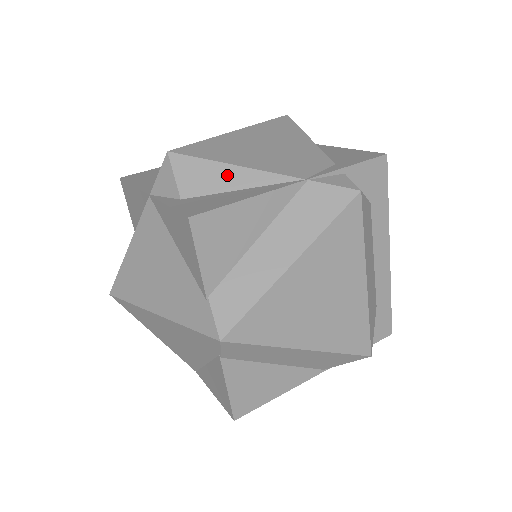
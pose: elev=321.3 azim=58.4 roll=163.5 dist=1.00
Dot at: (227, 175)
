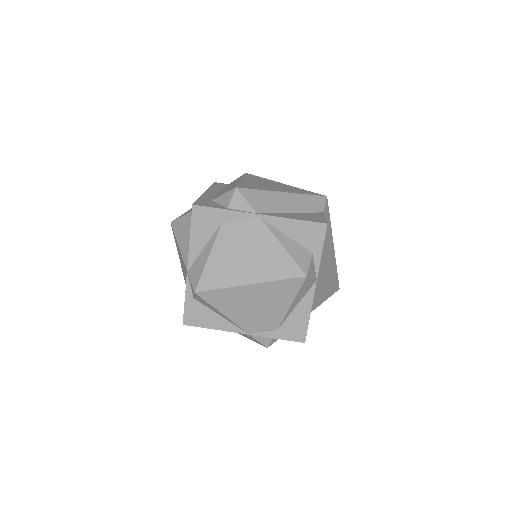
Dot at: (217, 312)
